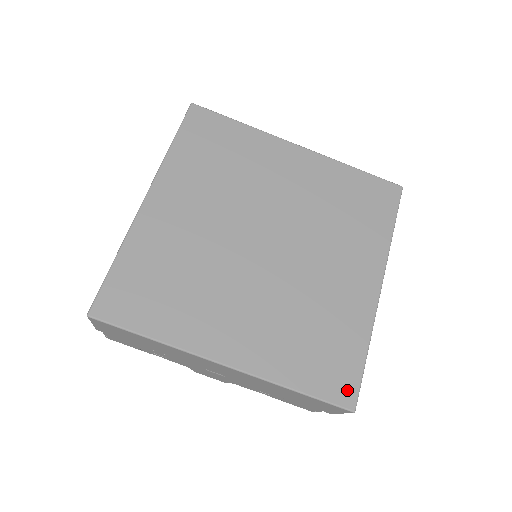
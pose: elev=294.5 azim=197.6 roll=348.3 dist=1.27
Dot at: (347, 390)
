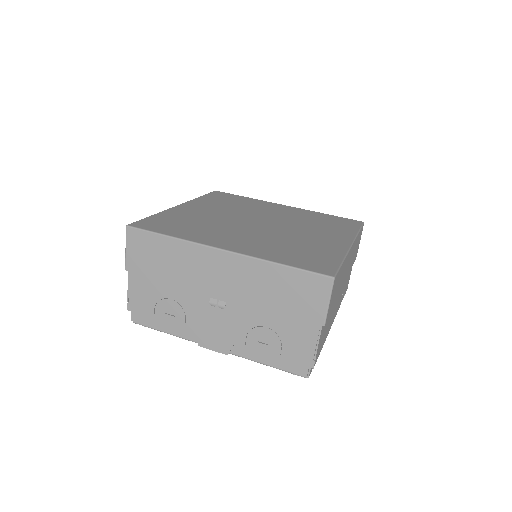
Dot at: (326, 269)
